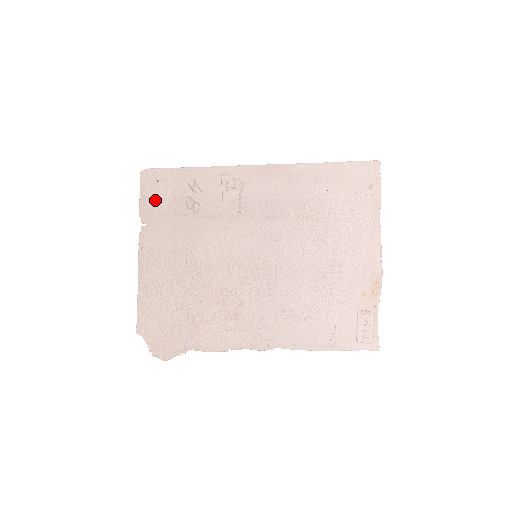
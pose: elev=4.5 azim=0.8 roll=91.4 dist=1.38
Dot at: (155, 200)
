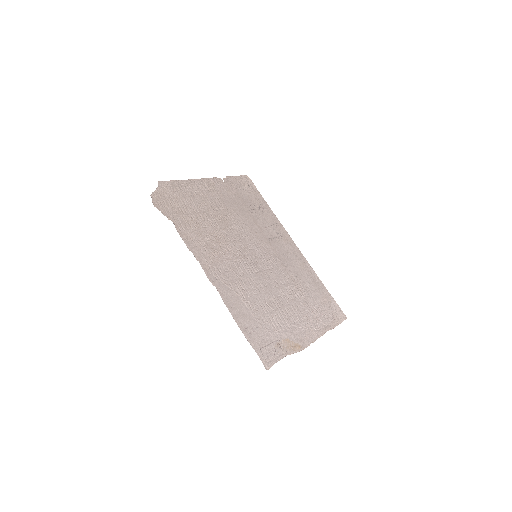
Dot at: (239, 185)
